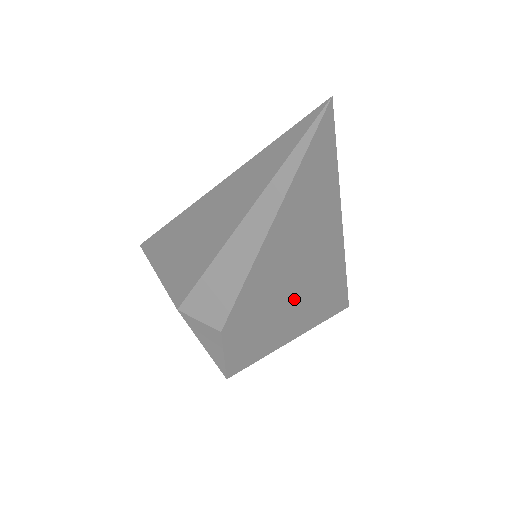
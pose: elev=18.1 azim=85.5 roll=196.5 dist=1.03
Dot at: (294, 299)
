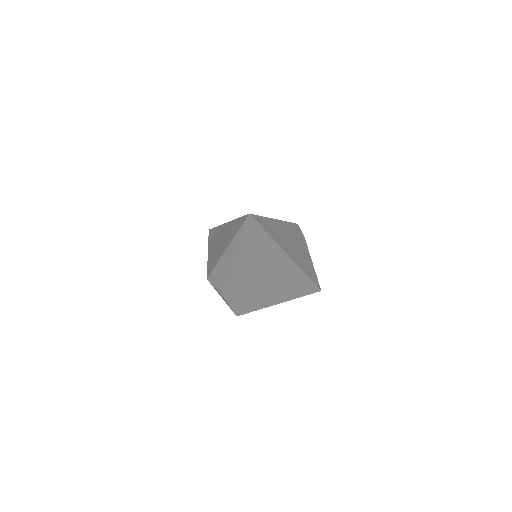
Dot at: (269, 285)
